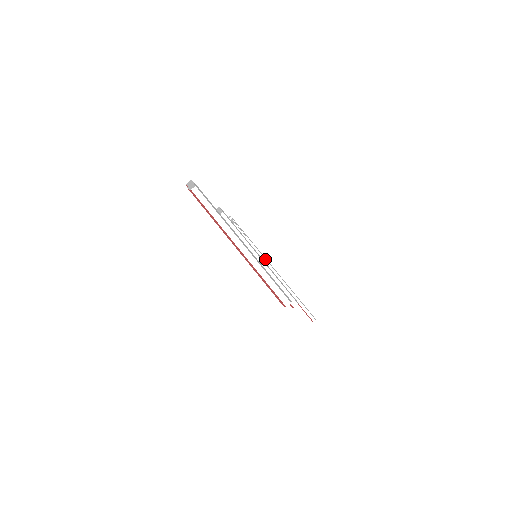
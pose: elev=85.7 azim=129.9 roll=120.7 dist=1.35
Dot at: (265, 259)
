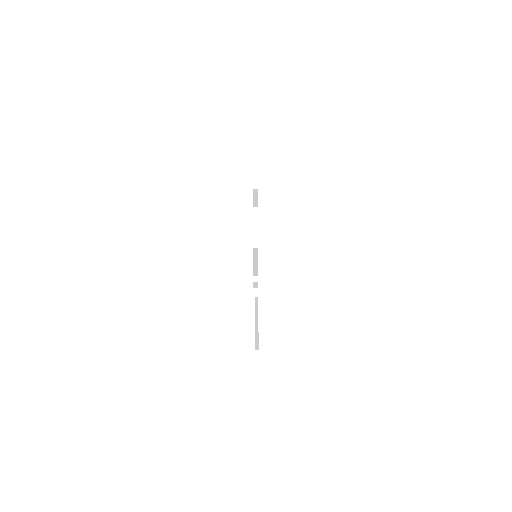
Dot at: (257, 316)
